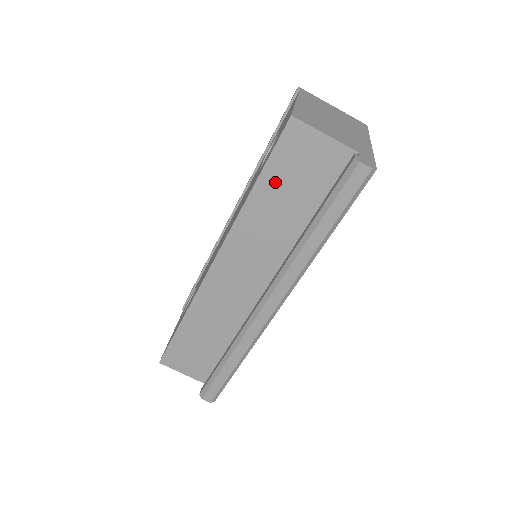
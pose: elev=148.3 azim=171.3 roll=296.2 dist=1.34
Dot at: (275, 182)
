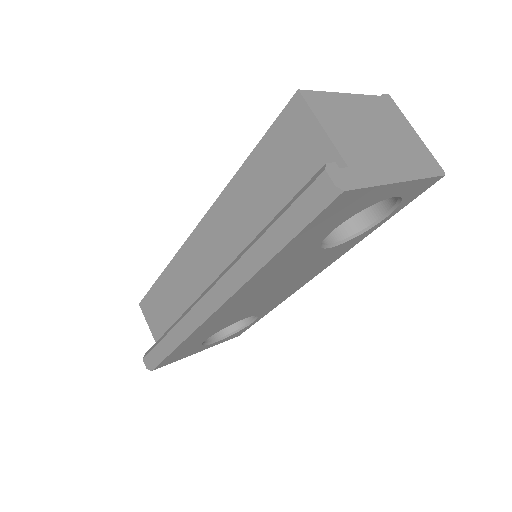
Dot at: (264, 165)
